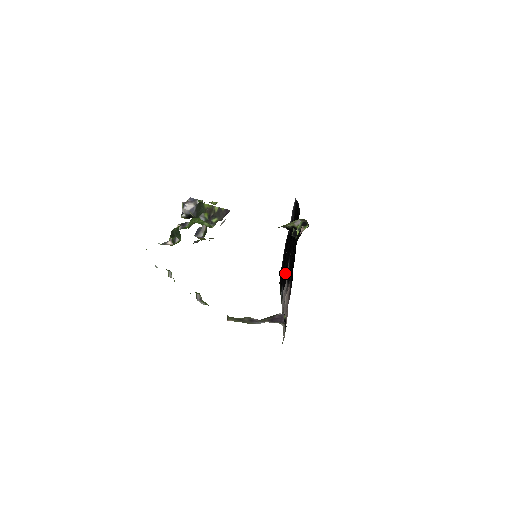
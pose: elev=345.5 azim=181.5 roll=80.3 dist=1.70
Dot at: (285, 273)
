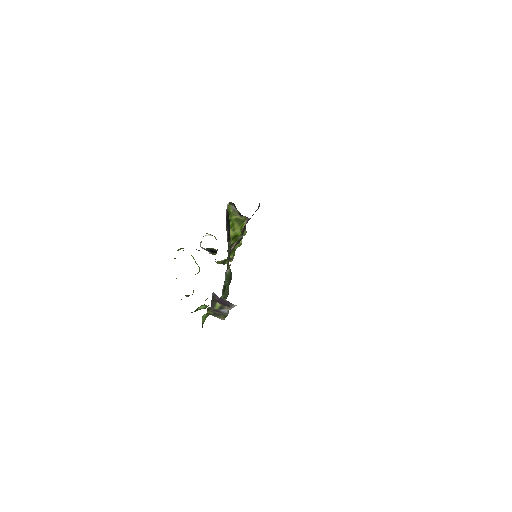
Dot at: occluded
